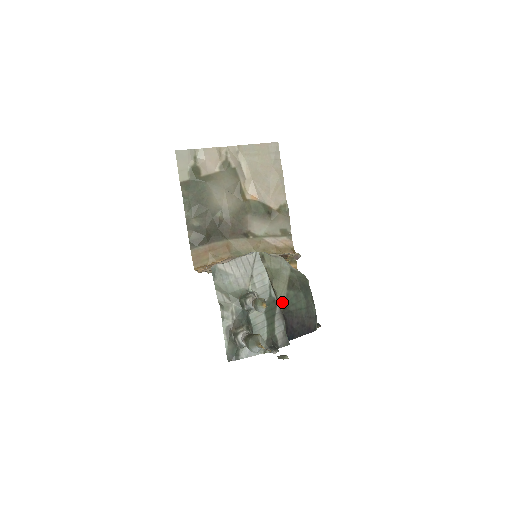
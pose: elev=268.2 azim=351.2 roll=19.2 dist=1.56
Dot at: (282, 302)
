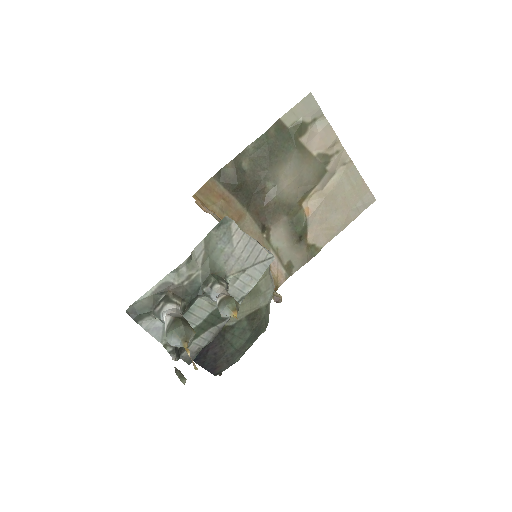
Dot at: (230, 321)
